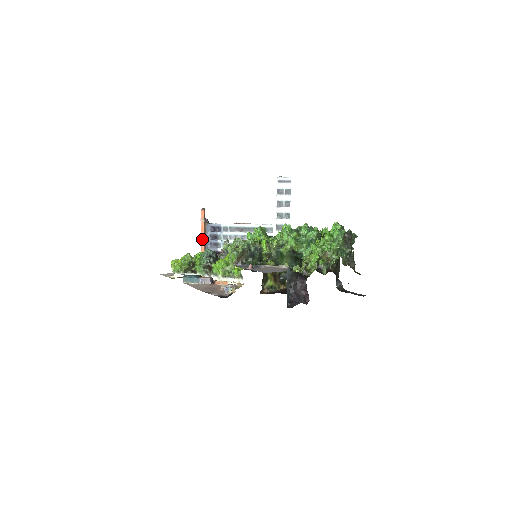
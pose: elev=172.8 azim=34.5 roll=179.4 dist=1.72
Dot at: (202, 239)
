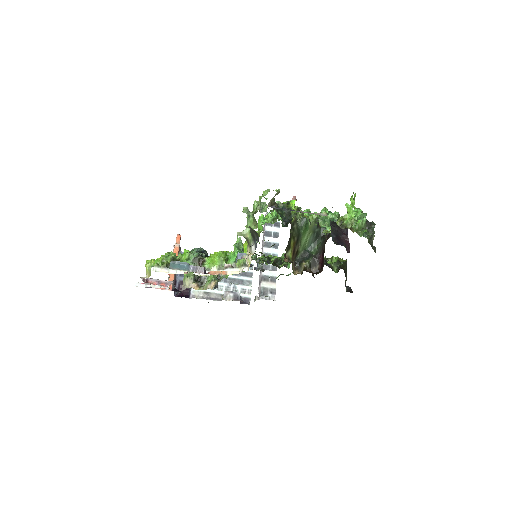
Dot at: occluded
